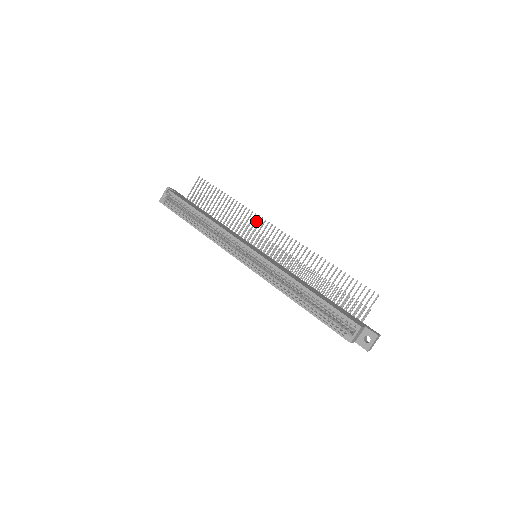
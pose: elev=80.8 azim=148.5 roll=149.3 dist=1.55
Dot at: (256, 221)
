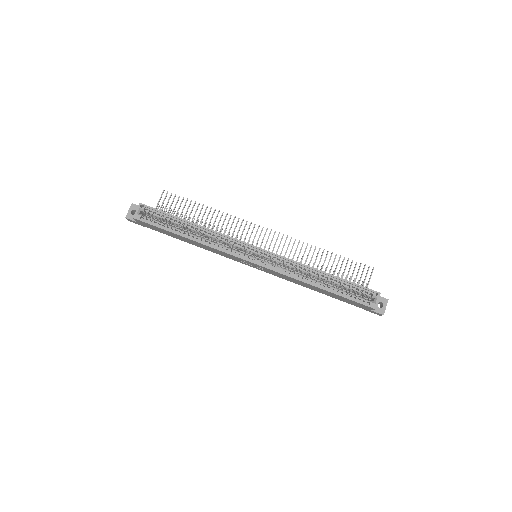
Dot at: (241, 225)
